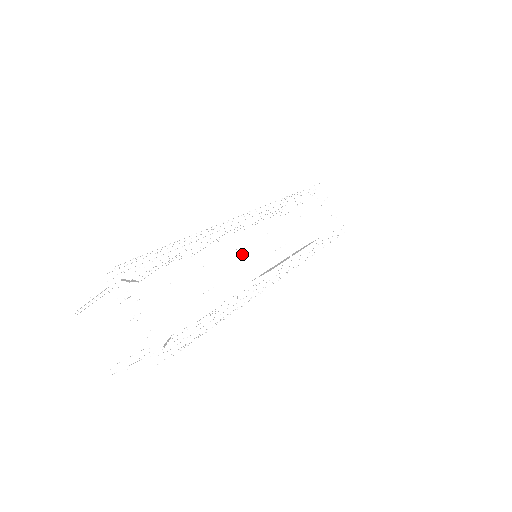
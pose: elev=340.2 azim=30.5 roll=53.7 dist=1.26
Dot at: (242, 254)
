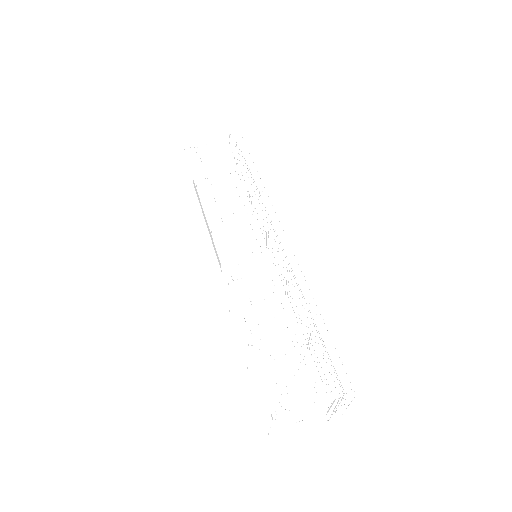
Dot at: (287, 281)
